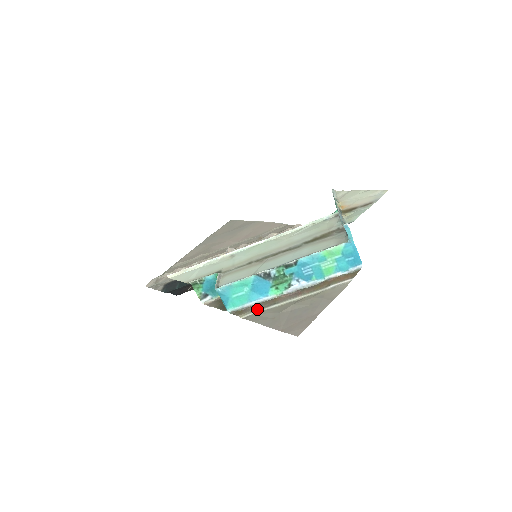
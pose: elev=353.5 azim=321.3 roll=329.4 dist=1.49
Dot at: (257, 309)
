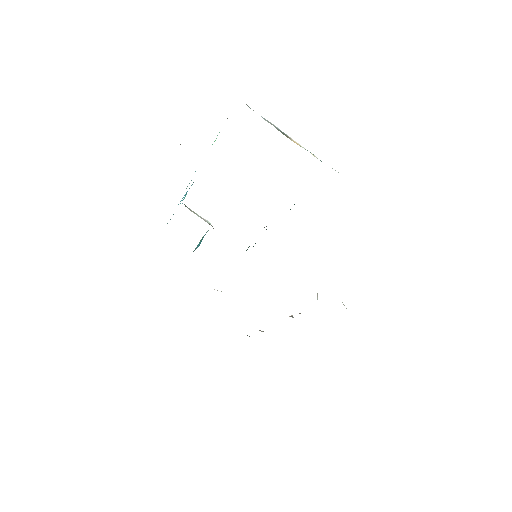
Dot at: occluded
